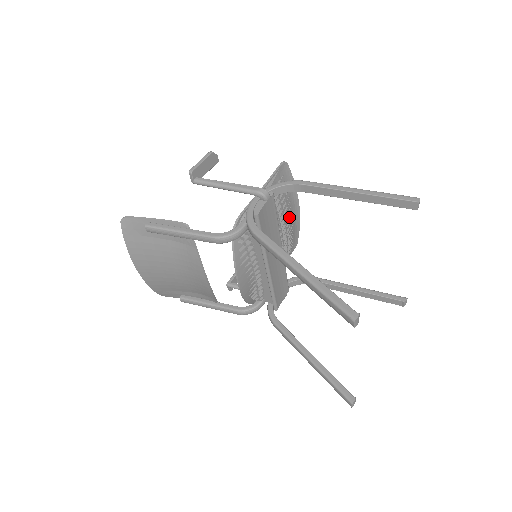
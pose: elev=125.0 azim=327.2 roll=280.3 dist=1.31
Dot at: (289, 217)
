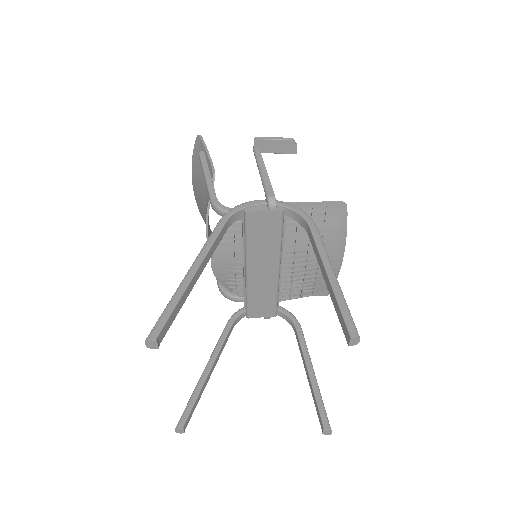
Dot at: occluded
